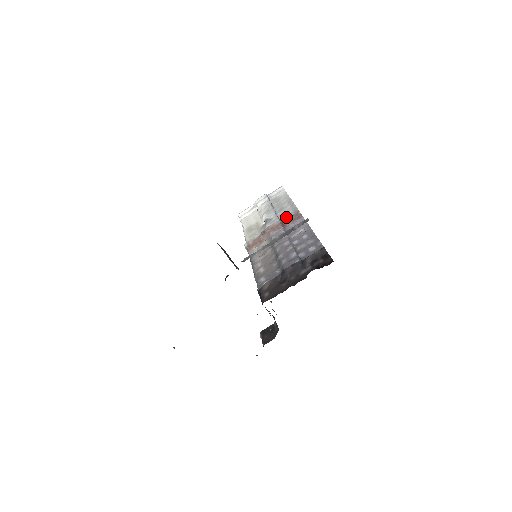
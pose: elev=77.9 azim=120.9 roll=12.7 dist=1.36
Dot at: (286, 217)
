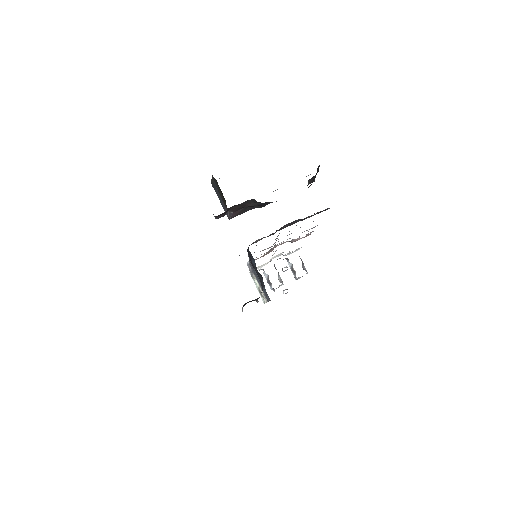
Dot at: occluded
